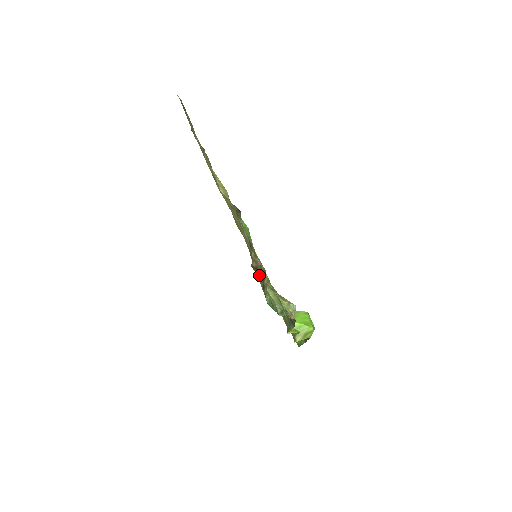
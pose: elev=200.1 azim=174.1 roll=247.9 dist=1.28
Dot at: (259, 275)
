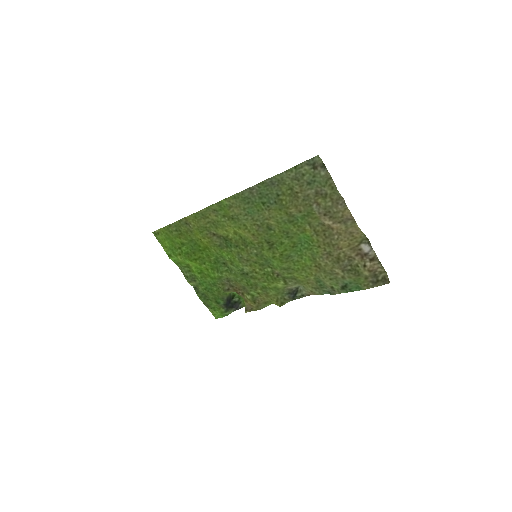
Dot at: (372, 274)
